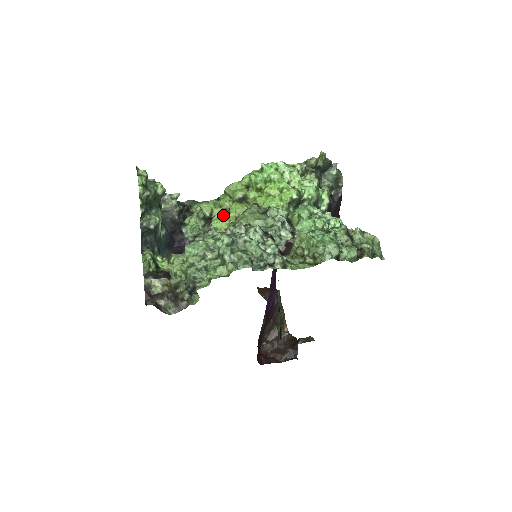
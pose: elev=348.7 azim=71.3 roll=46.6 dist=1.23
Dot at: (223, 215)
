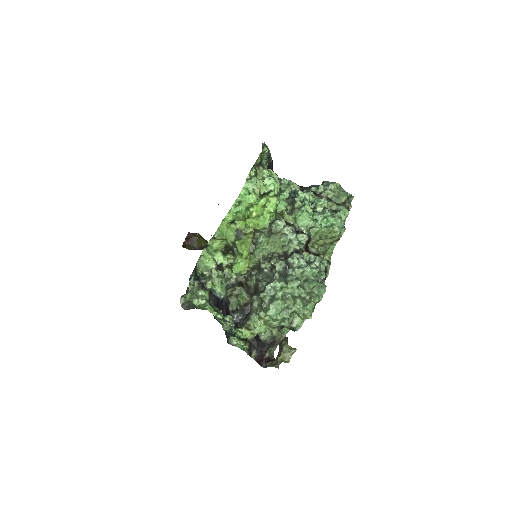
Dot at: (228, 256)
